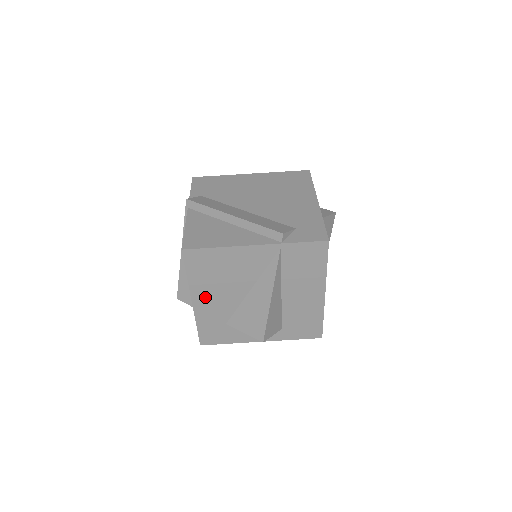
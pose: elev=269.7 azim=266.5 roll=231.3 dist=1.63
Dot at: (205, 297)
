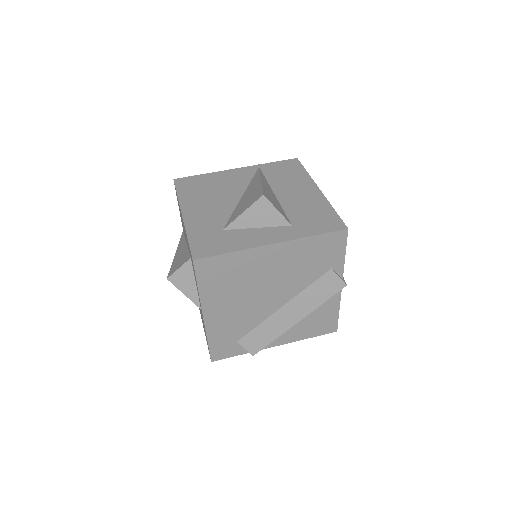
Dot at: (196, 209)
